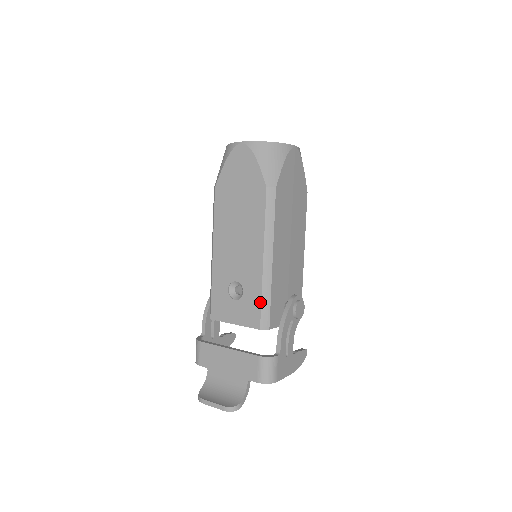
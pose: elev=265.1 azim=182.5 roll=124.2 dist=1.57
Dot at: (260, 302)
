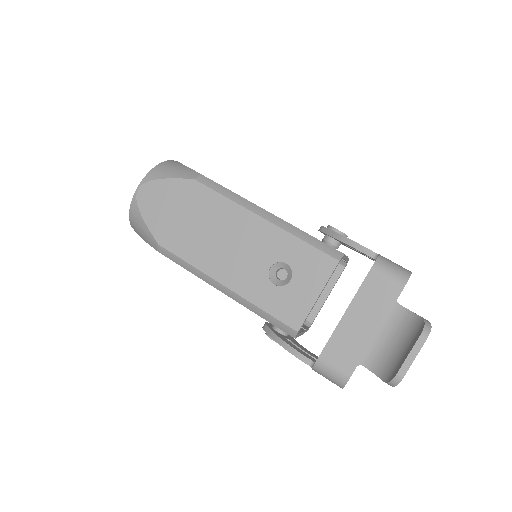
Dot at: (307, 245)
